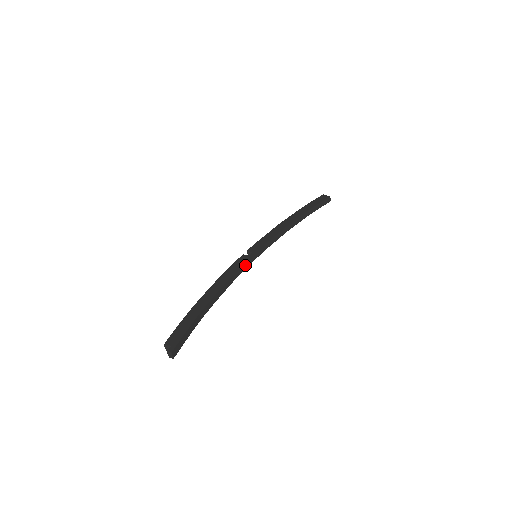
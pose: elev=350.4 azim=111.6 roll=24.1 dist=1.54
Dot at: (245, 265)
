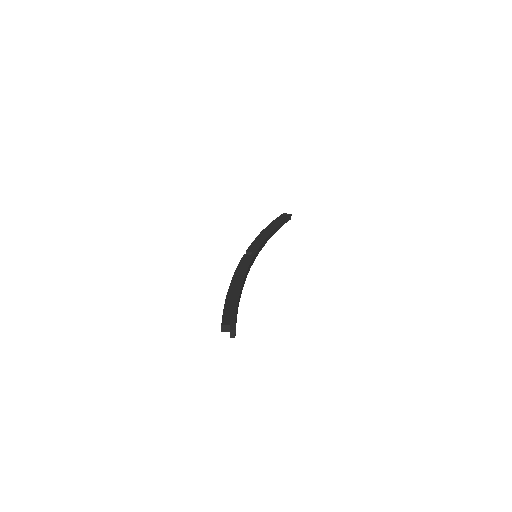
Dot at: (251, 262)
